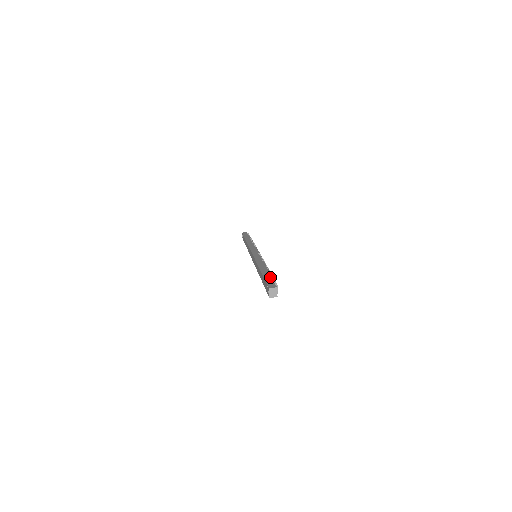
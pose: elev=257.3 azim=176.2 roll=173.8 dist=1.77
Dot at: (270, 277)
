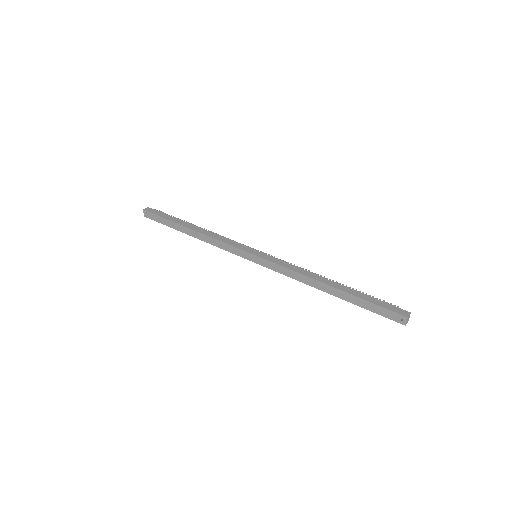
Dot at: (371, 297)
